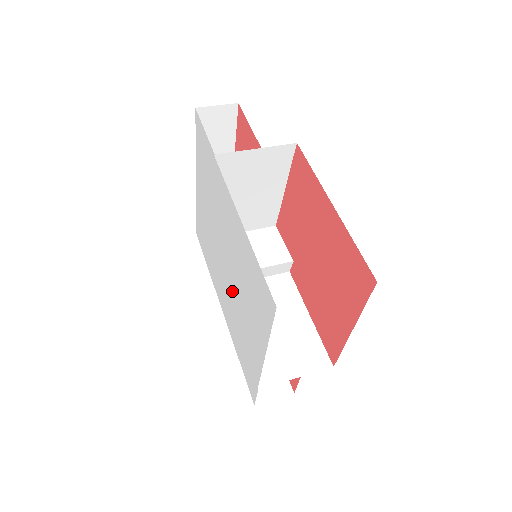
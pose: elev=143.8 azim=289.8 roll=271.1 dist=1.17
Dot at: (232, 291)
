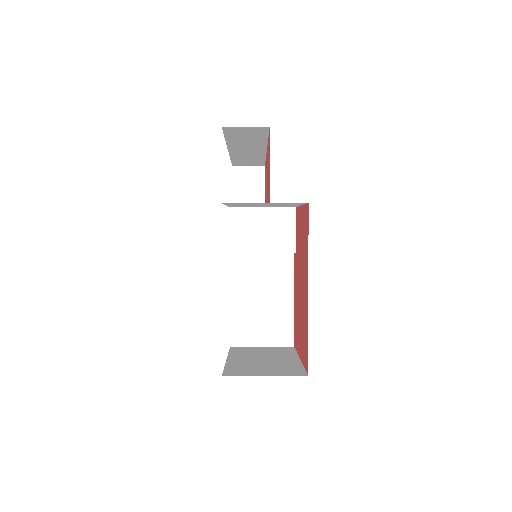
Dot at: occluded
